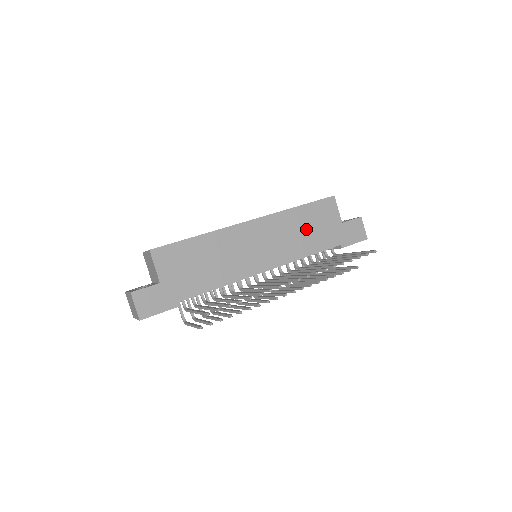
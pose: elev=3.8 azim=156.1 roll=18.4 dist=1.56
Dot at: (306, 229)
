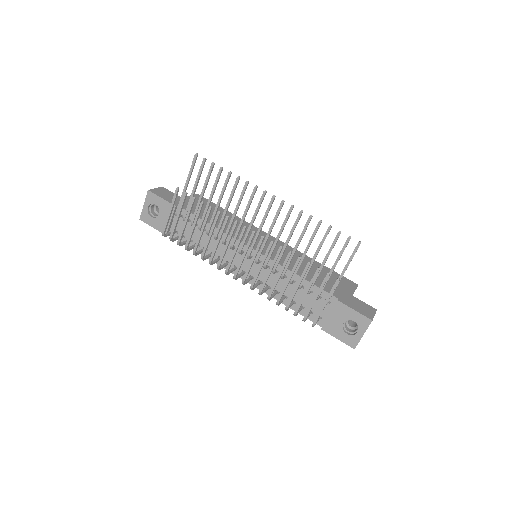
Dot at: (313, 270)
